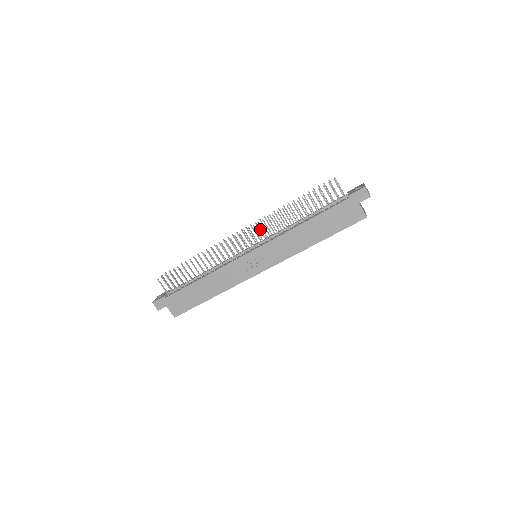
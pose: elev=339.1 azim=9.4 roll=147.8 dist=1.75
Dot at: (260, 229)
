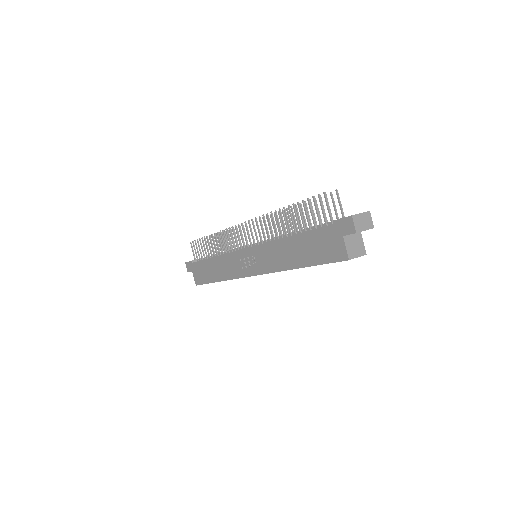
Dot at: occluded
